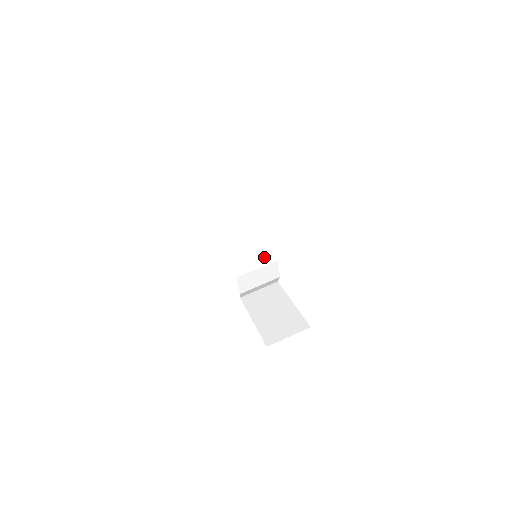
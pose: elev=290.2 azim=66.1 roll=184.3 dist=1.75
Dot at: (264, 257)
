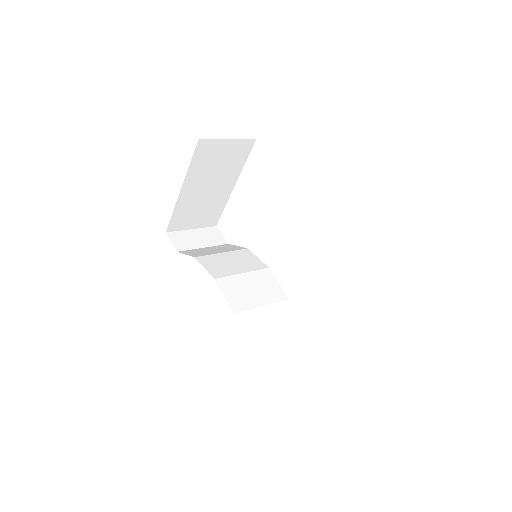
Dot at: (269, 292)
